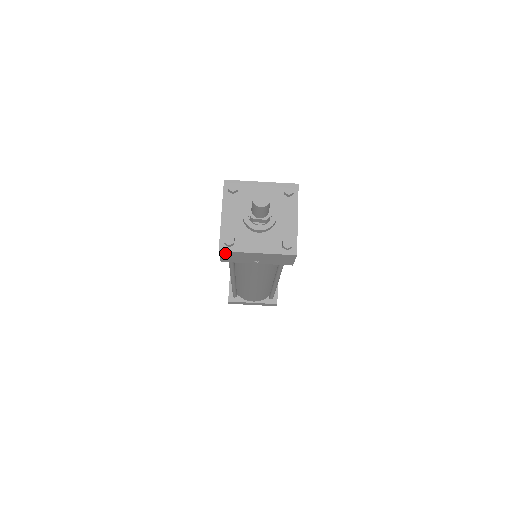
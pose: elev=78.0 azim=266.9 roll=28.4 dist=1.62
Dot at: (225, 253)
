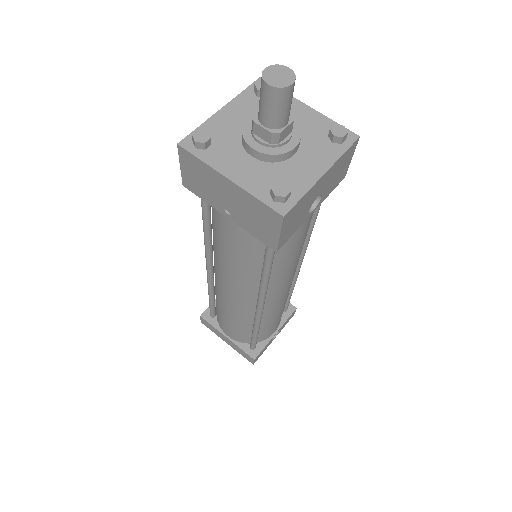
Dot at: (186, 157)
